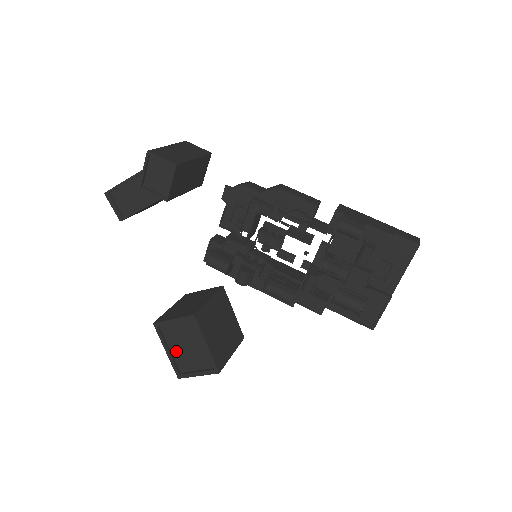
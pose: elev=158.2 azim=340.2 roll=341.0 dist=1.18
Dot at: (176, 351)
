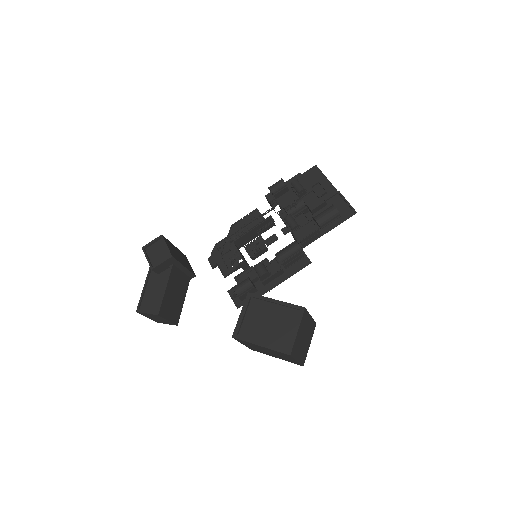
Dot at: (267, 338)
